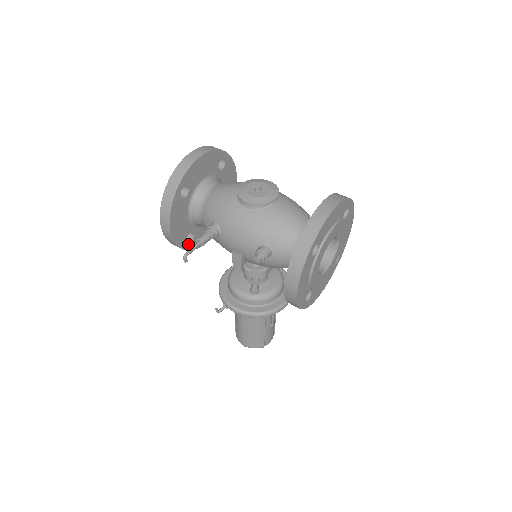
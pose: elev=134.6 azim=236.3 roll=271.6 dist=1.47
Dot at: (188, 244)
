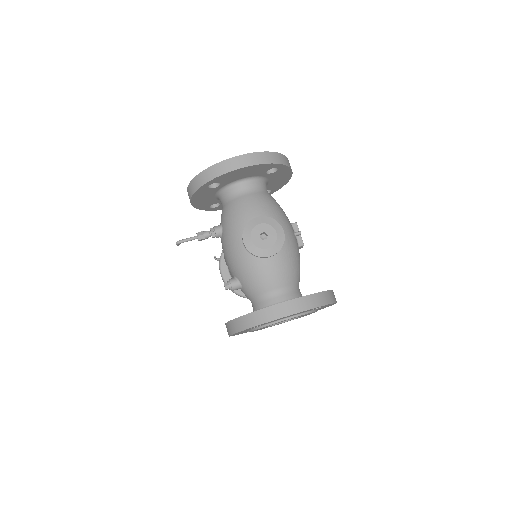
Dot at: (212, 208)
